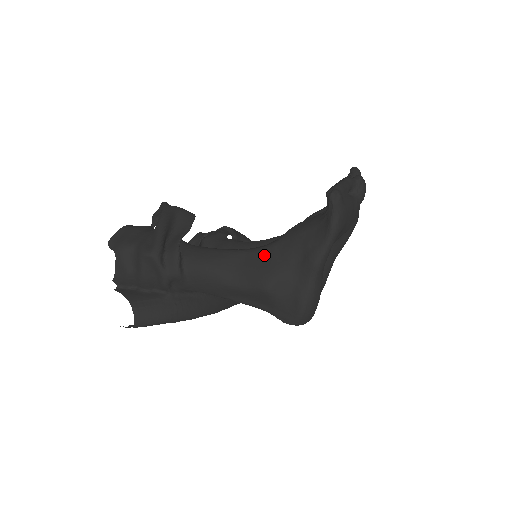
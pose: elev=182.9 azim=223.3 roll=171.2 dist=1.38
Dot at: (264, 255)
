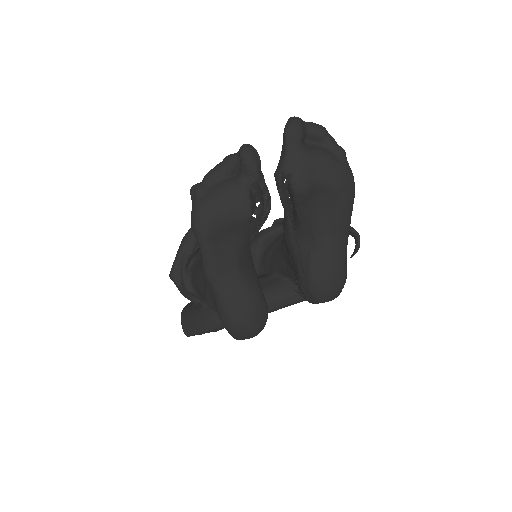
Dot at: occluded
